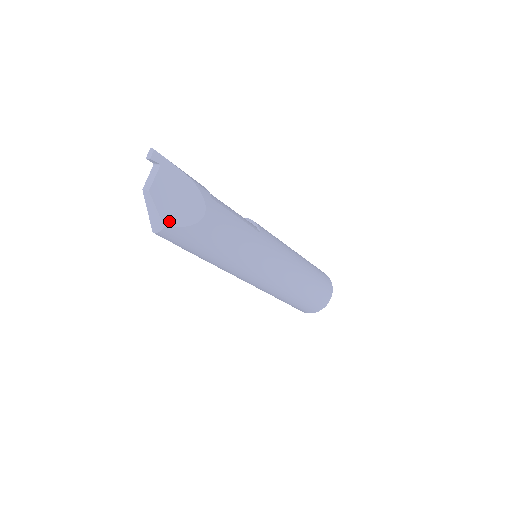
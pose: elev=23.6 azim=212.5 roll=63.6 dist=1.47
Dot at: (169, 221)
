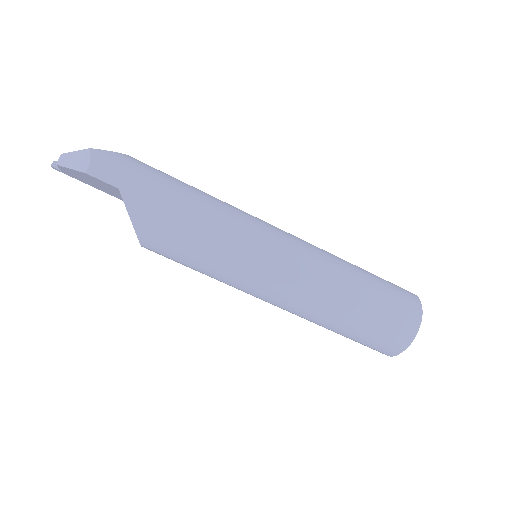
Dot at: (94, 151)
